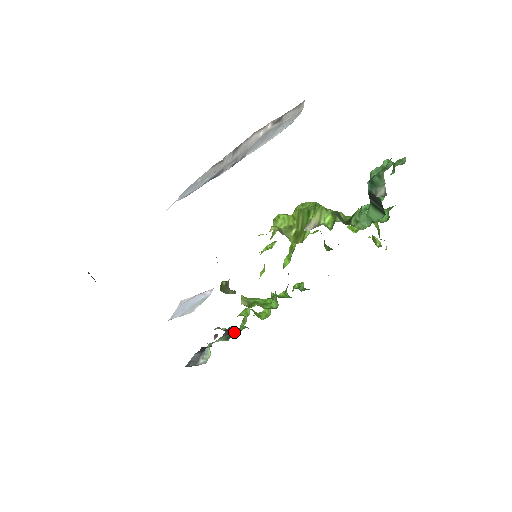
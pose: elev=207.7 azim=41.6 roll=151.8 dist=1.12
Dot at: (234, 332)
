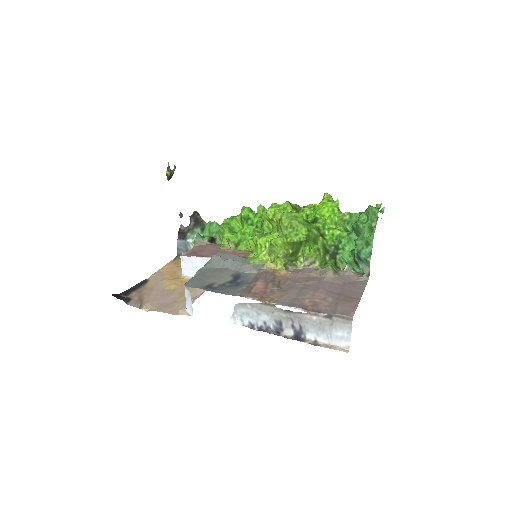
Dot at: (216, 241)
